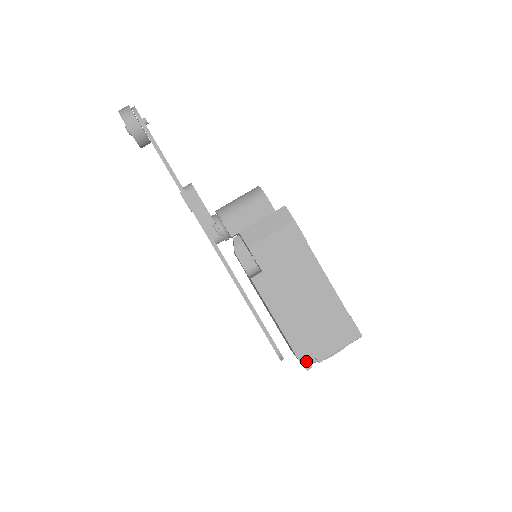
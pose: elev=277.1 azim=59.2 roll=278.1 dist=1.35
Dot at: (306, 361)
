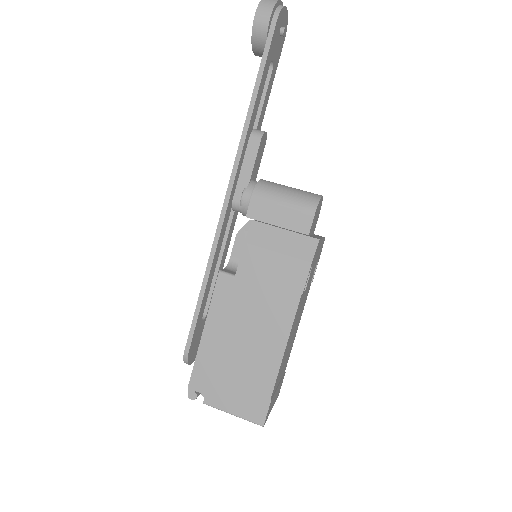
Dot at: (195, 389)
